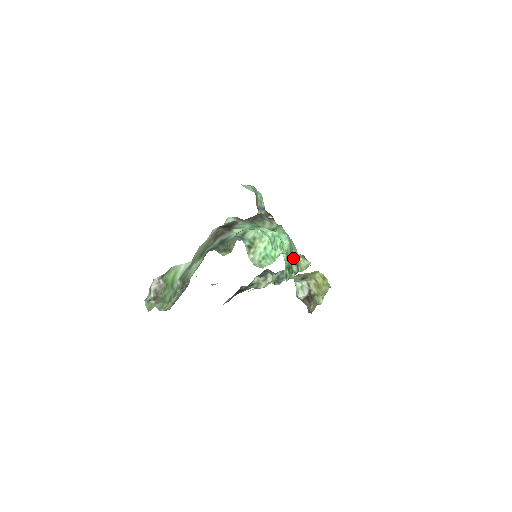
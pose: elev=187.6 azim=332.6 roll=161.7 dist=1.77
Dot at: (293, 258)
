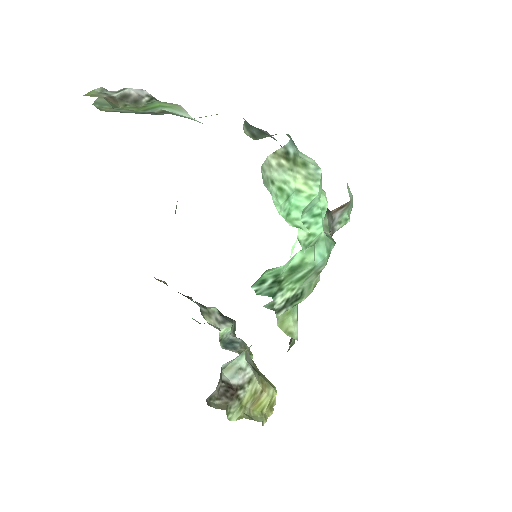
Dot at: (295, 289)
